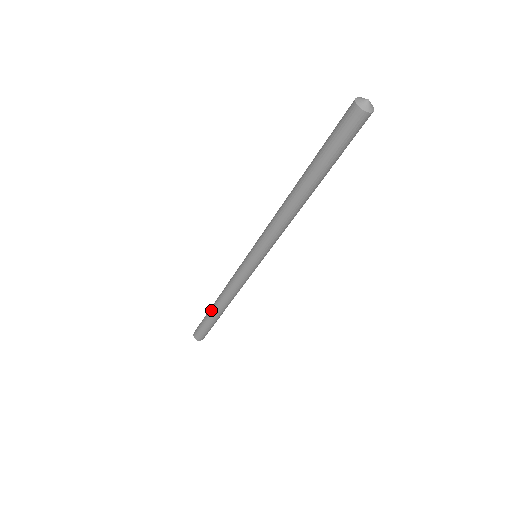
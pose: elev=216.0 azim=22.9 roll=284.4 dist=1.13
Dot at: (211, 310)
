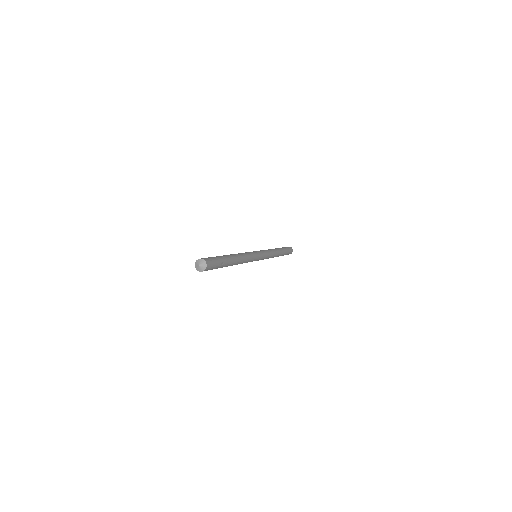
Dot at: occluded
